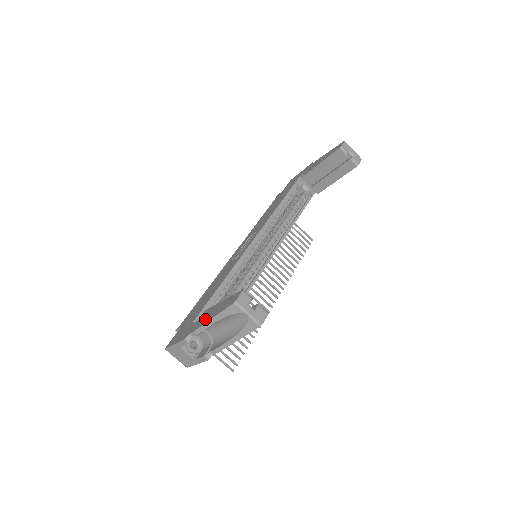
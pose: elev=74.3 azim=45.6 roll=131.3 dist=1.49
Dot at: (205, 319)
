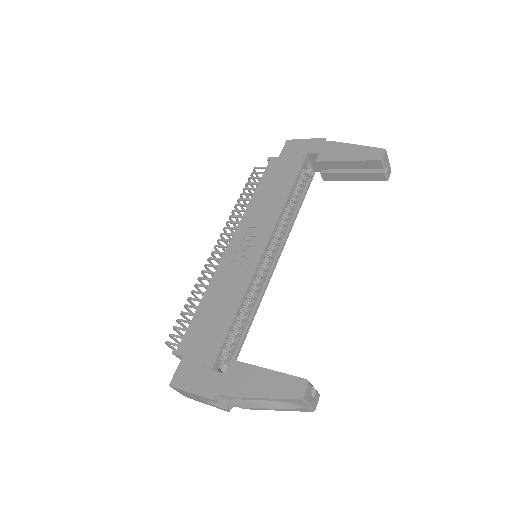
Dot at: (245, 387)
